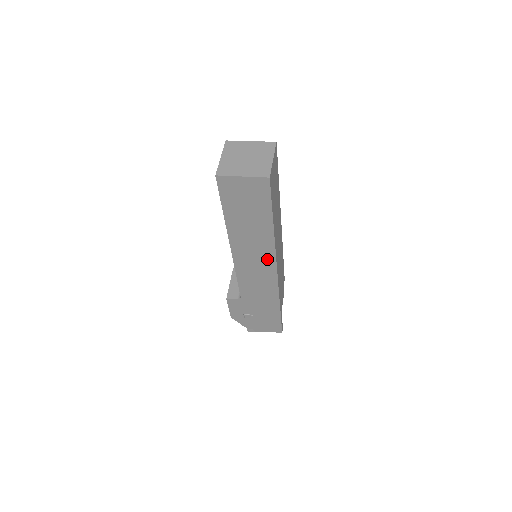
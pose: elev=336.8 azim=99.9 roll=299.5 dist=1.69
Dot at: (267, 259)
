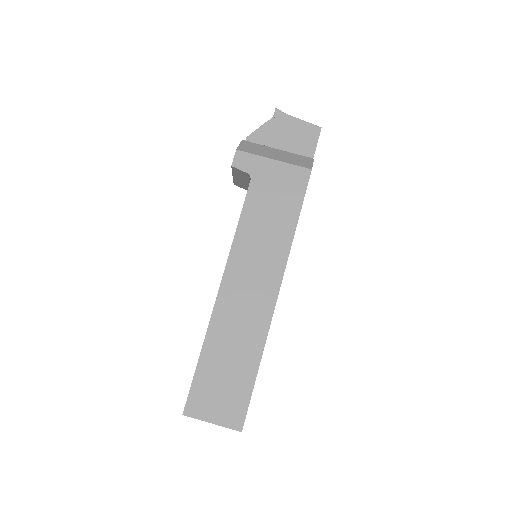
Dot at: occluded
